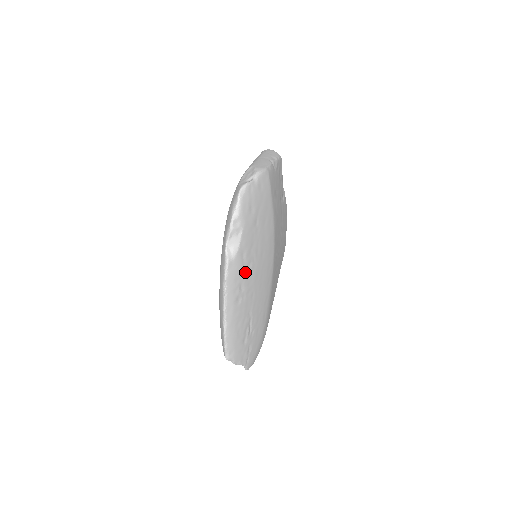
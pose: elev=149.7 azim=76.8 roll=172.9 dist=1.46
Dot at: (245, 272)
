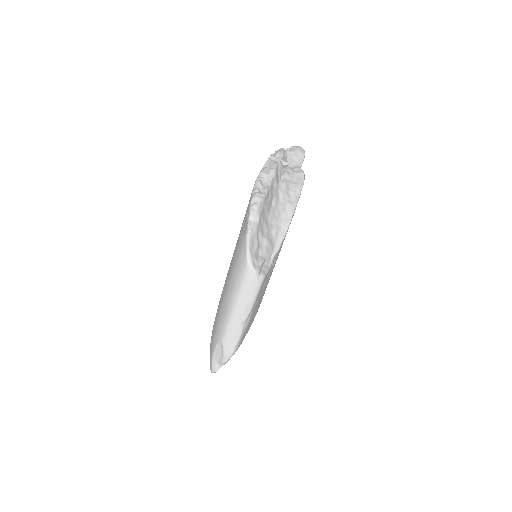
Dot at: occluded
